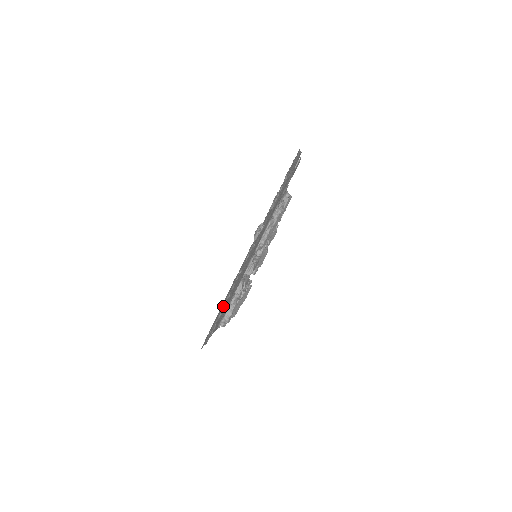
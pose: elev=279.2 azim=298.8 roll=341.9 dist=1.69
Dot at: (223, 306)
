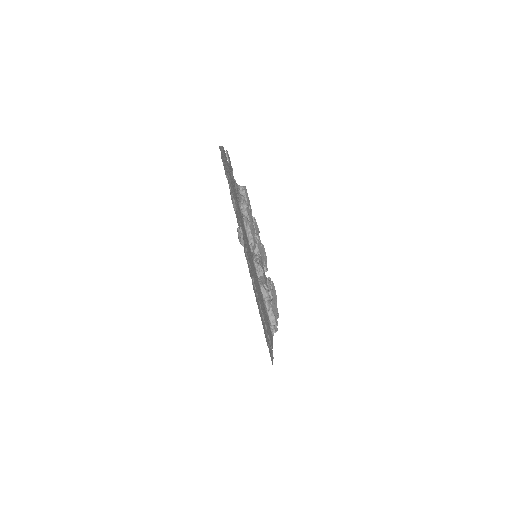
Dot at: (262, 317)
